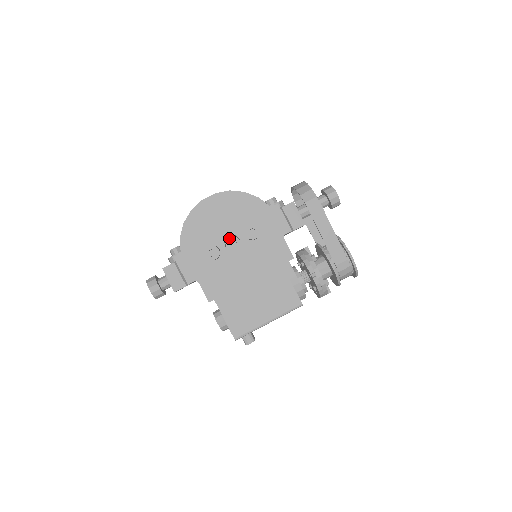
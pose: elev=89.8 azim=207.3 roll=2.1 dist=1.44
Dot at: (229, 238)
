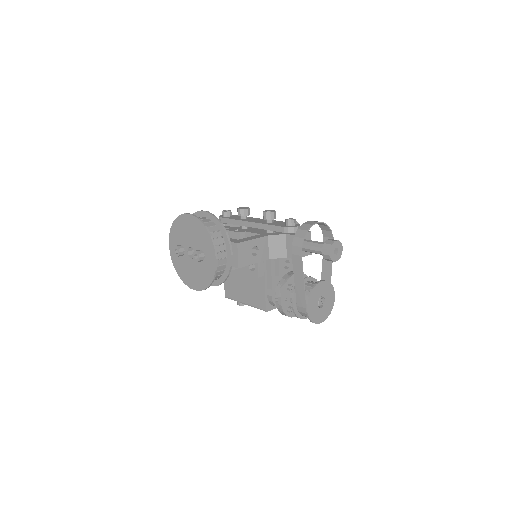
Dot at: occluded
